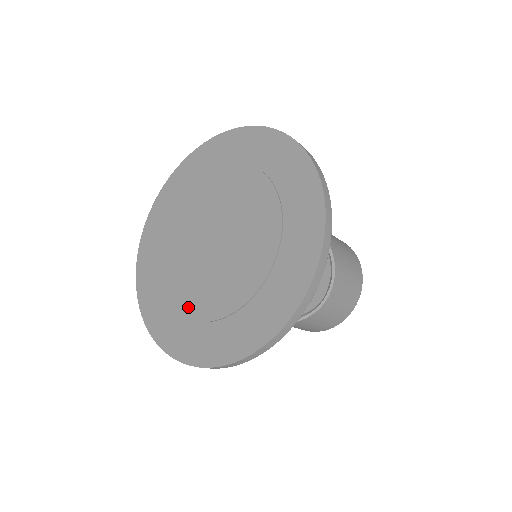
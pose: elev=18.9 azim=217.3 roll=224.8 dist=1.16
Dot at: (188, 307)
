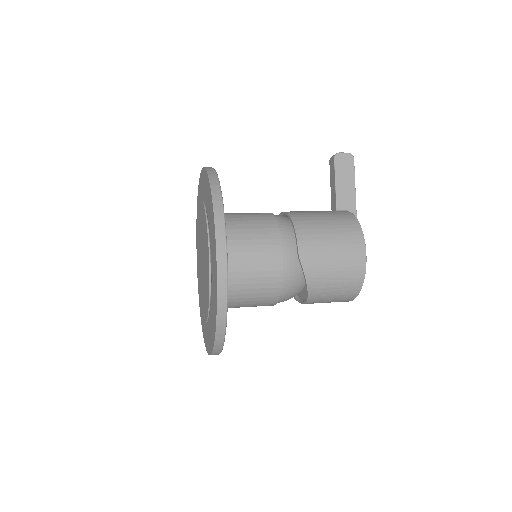
Dot at: (198, 279)
